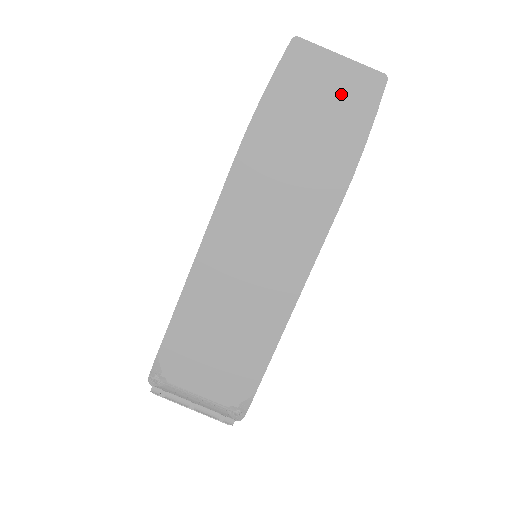
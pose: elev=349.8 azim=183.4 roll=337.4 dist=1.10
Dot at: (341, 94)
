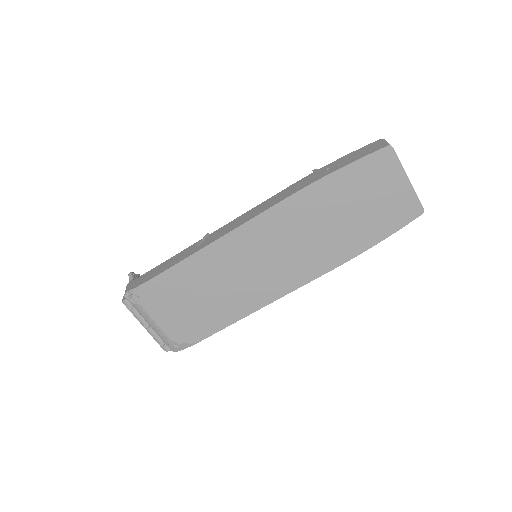
Dot at: (389, 203)
